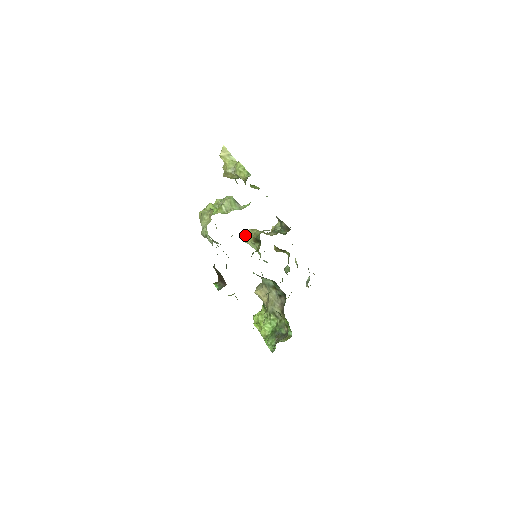
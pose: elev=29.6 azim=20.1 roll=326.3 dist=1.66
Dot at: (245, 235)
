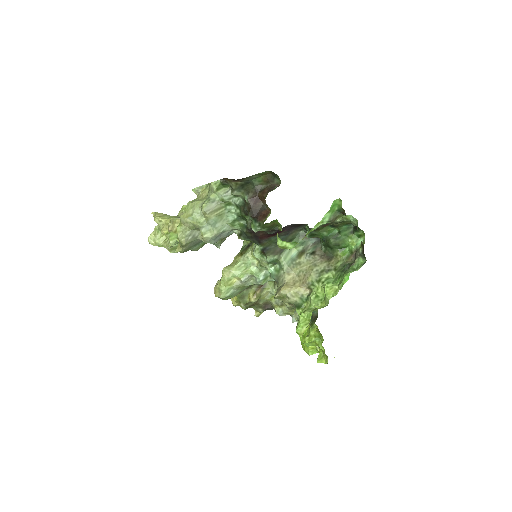
Dot at: (224, 268)
